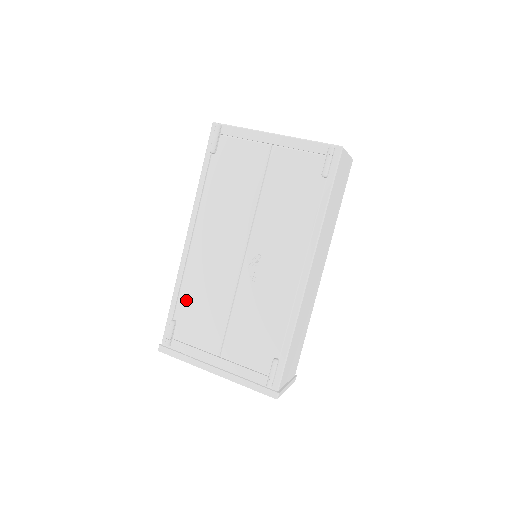
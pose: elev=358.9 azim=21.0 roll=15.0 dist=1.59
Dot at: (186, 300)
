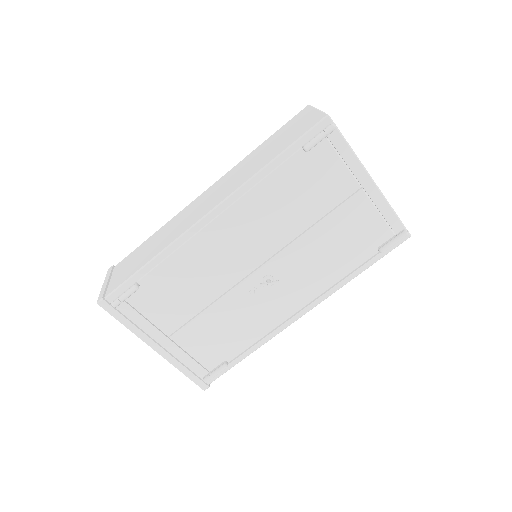
Dot at: (166, 273)
